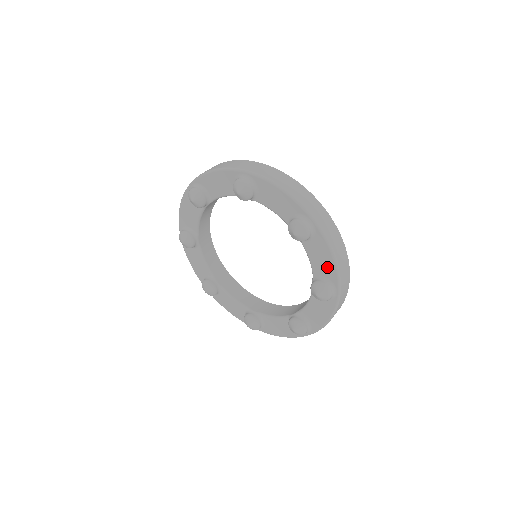
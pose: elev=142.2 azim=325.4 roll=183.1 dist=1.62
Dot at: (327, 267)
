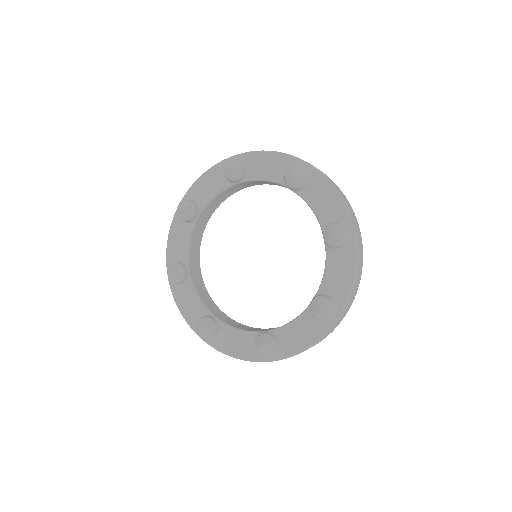
Dot at: (341, 284)
